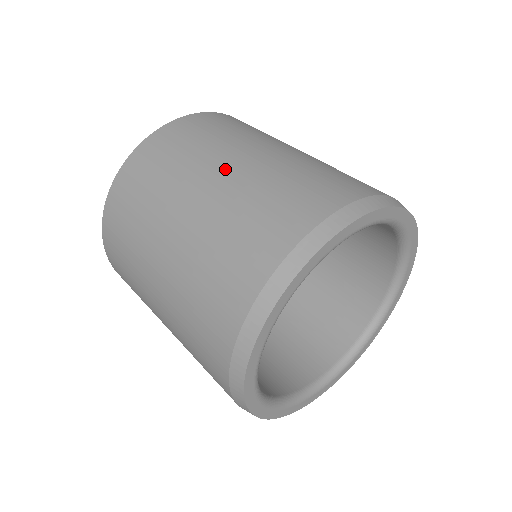
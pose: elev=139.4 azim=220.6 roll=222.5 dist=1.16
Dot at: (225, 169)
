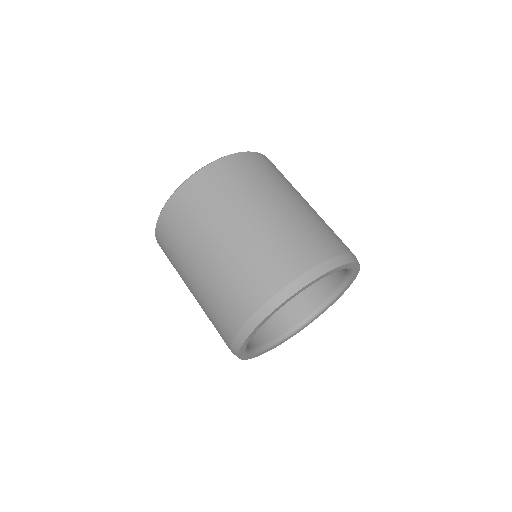
Dot at: (199, 265)
